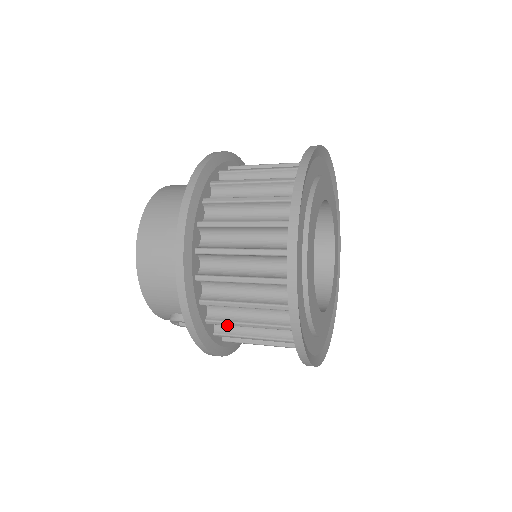
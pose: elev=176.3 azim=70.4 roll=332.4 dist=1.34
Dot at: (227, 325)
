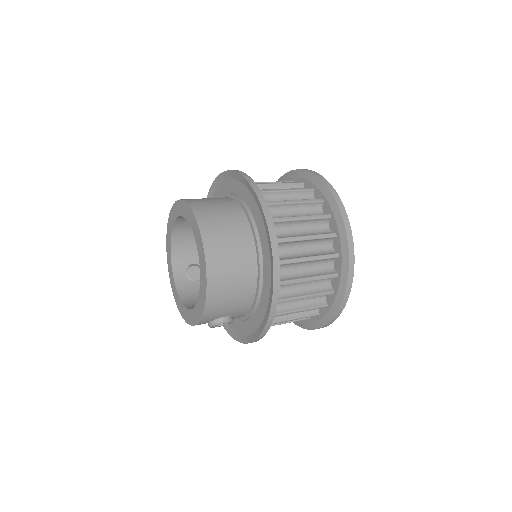
Dot at: occluded
